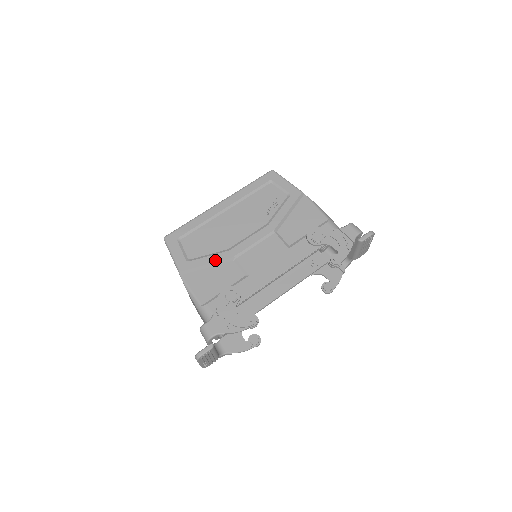
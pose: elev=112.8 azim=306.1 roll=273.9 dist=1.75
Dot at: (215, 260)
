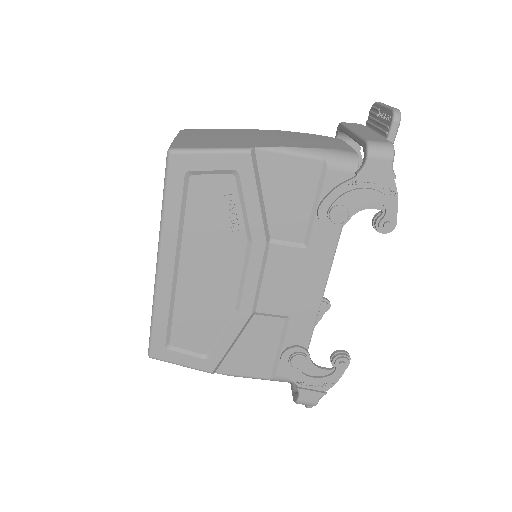
Dot at: (235, 334)
